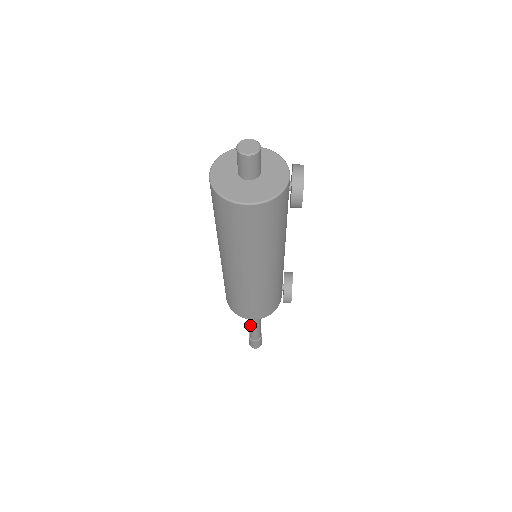
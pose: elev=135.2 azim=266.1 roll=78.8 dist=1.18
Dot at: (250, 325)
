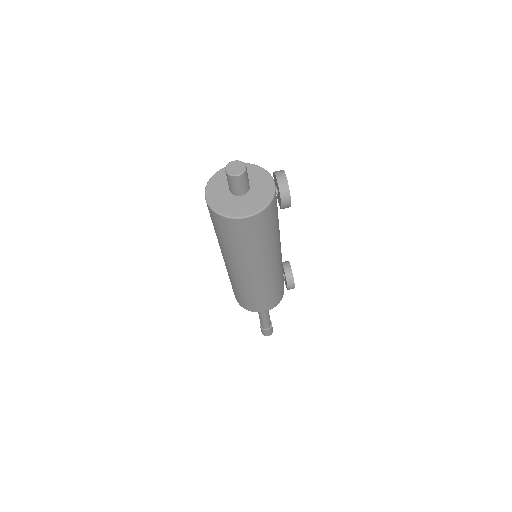
Dot at: (260, 317)
